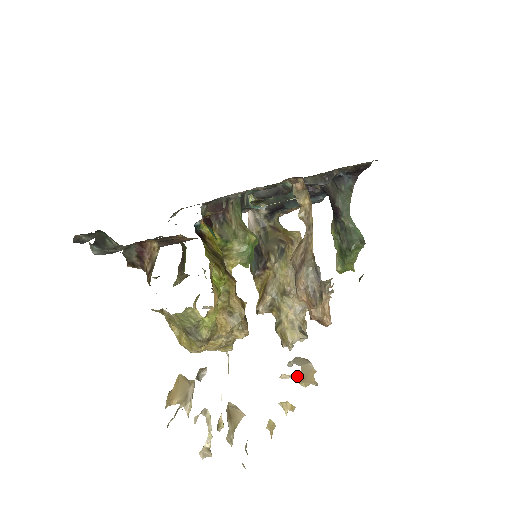
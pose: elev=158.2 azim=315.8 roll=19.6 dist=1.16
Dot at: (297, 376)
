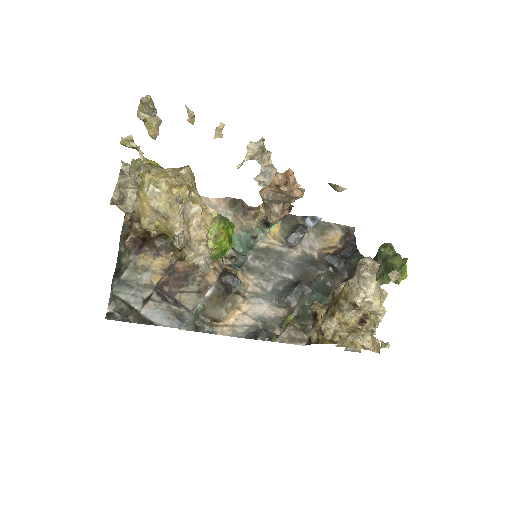
Dot at: (249, 157)
